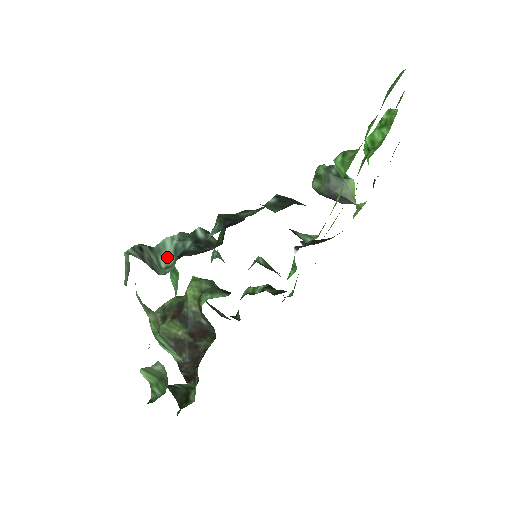
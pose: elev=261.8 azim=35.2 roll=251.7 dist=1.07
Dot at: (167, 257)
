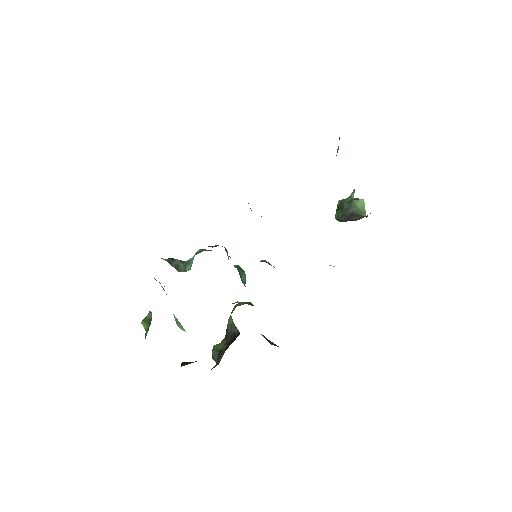
Dot at: (191, 265)
